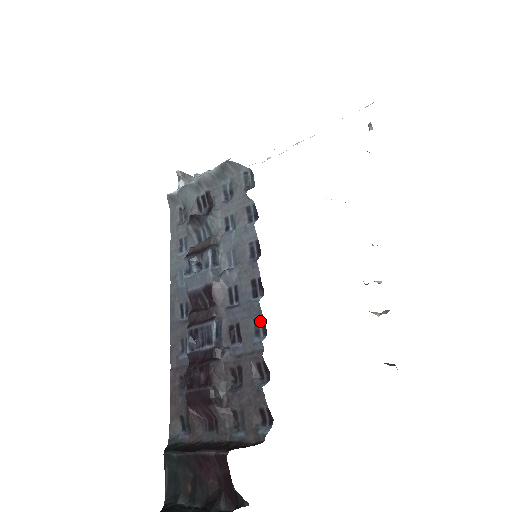
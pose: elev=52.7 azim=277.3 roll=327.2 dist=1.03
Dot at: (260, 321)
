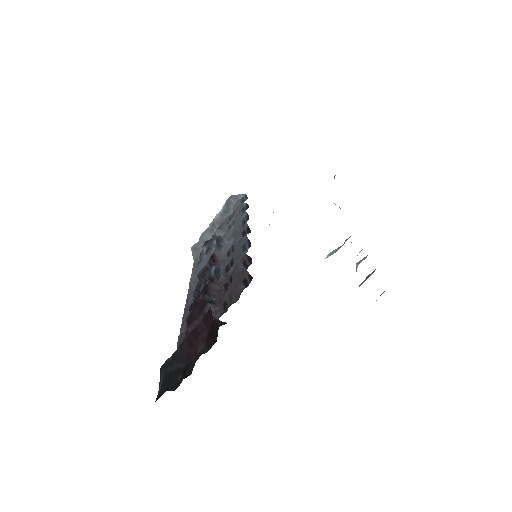
Dot at: (247, 243)
